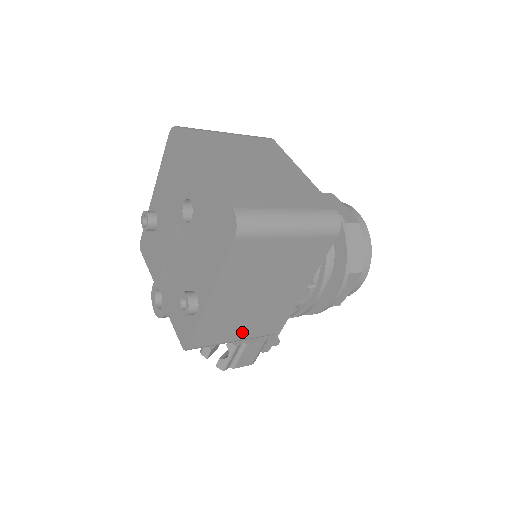
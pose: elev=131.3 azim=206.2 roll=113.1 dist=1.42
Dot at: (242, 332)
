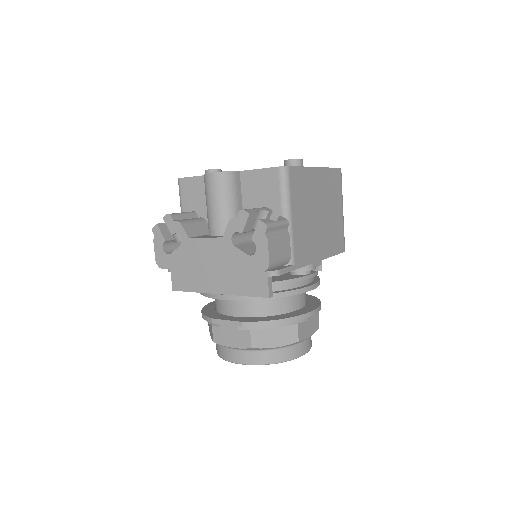
Dot at: (297, 219)
